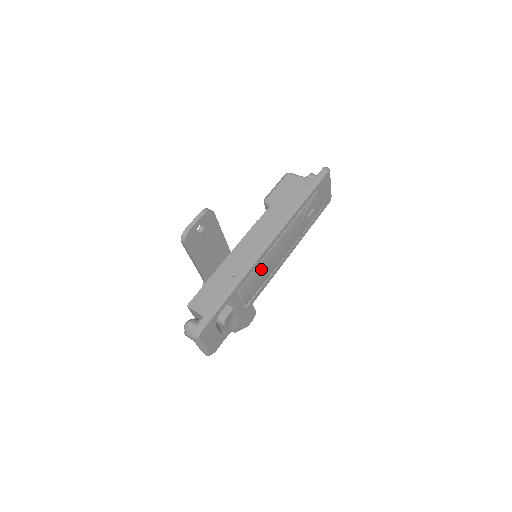
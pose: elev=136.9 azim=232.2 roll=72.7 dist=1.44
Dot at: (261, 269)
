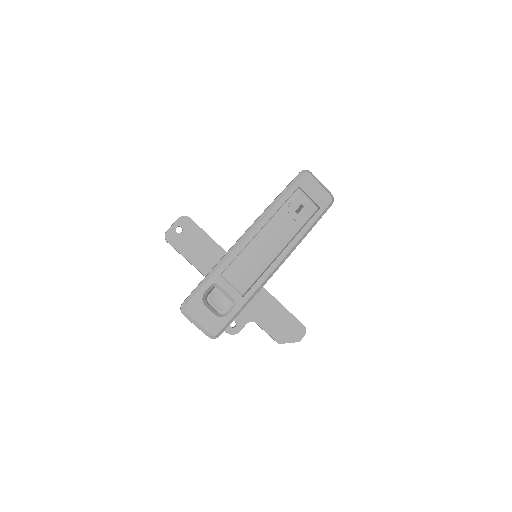
Dot at: (247, 259)
